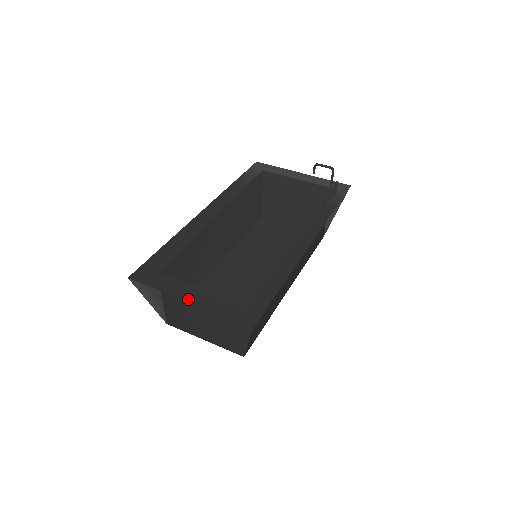
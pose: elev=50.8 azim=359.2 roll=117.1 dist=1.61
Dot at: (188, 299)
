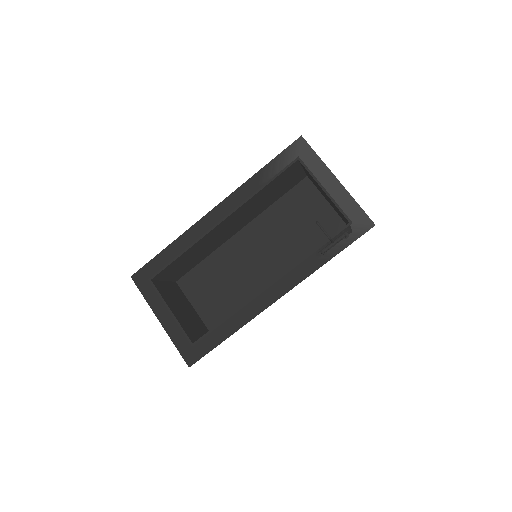
Dot at: (160, 319)
